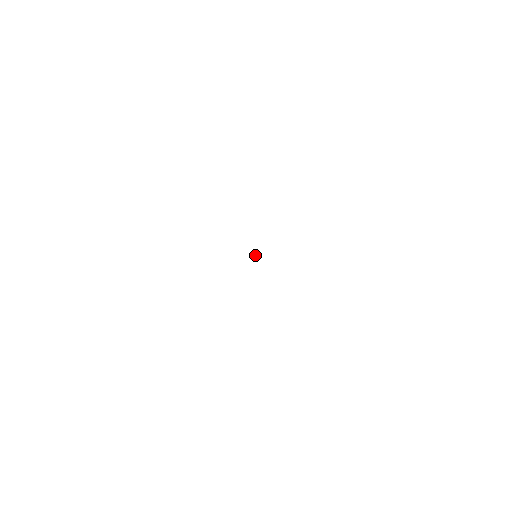
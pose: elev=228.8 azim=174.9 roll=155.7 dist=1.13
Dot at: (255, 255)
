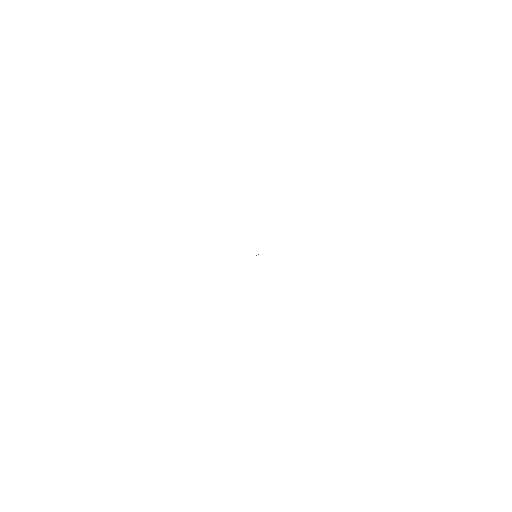
Dot at: (256, 255)
